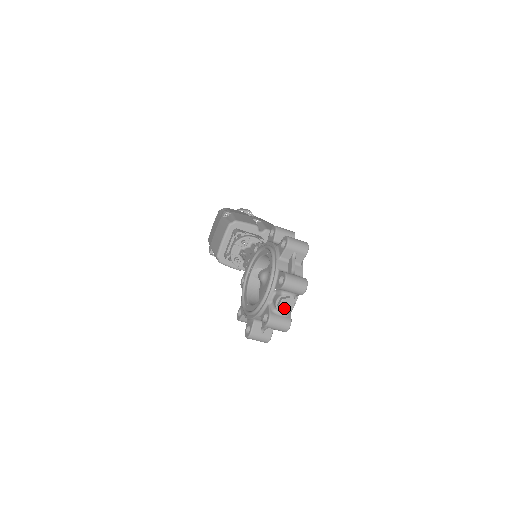
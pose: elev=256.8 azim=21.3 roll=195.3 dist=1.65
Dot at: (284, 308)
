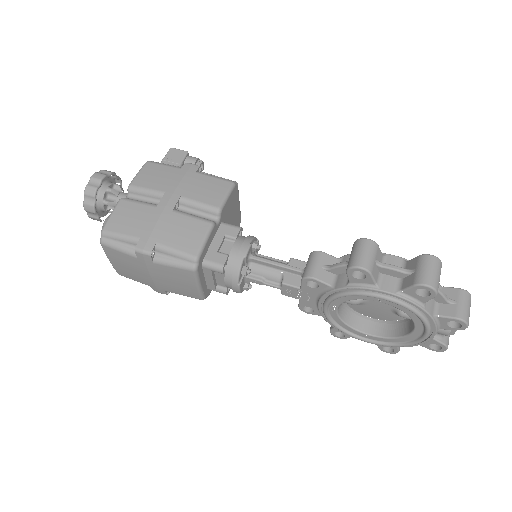
Dot at: occluded
